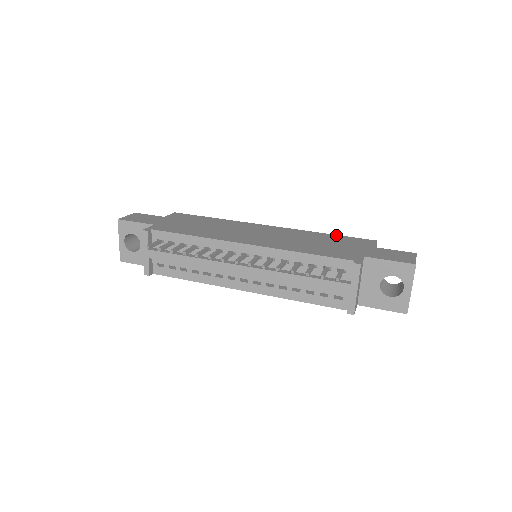
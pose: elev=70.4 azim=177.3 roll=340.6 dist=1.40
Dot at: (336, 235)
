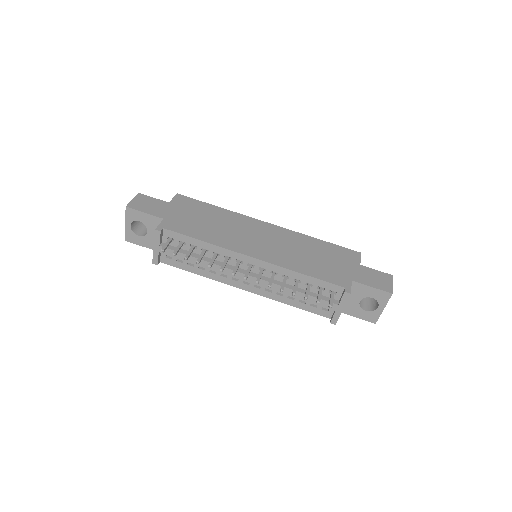
Dot at: (327, 242)
